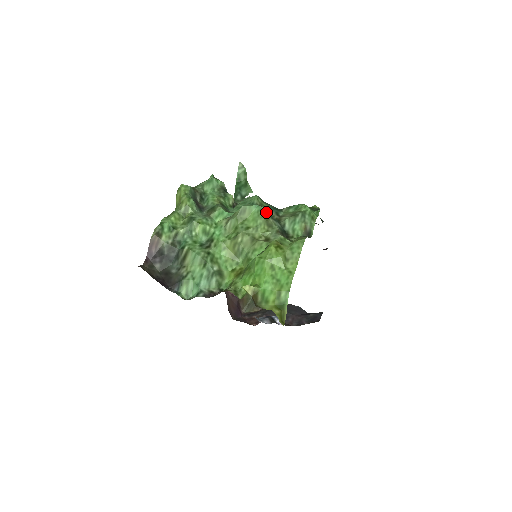
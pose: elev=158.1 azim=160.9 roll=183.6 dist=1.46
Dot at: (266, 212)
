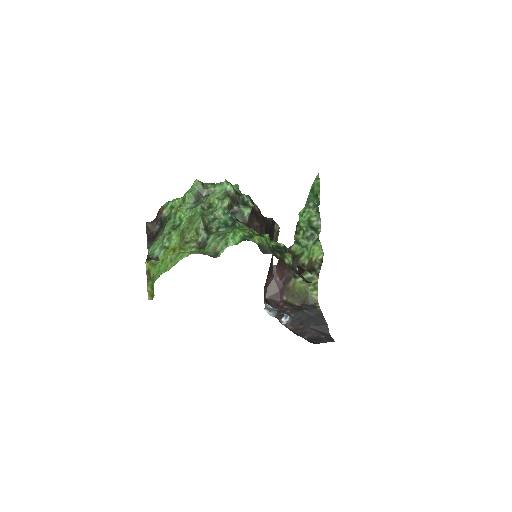
Dot at: (200, 223)
